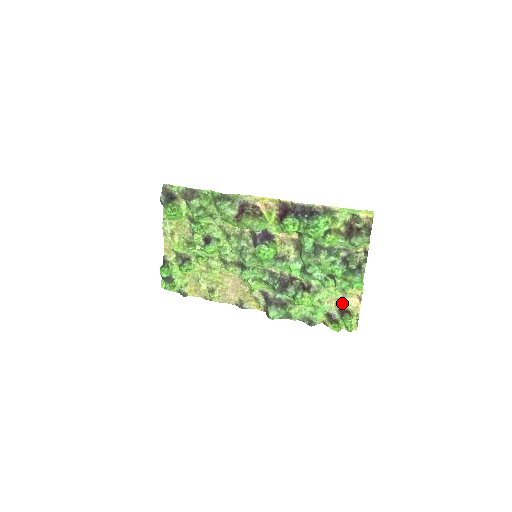
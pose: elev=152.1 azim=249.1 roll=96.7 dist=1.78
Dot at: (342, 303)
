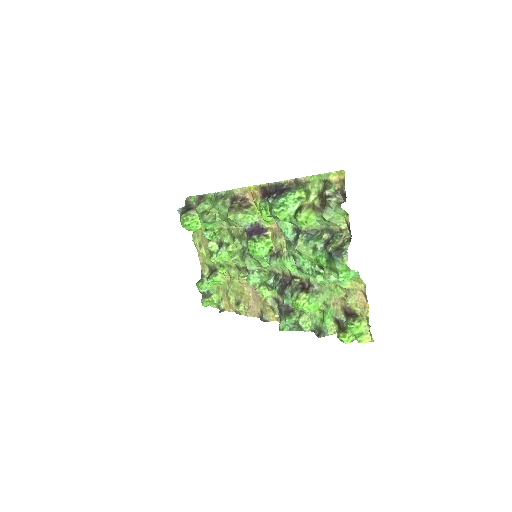
Dot at: (346, 304)
